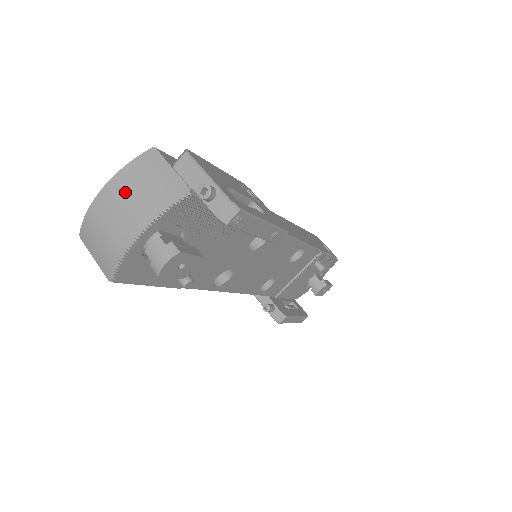
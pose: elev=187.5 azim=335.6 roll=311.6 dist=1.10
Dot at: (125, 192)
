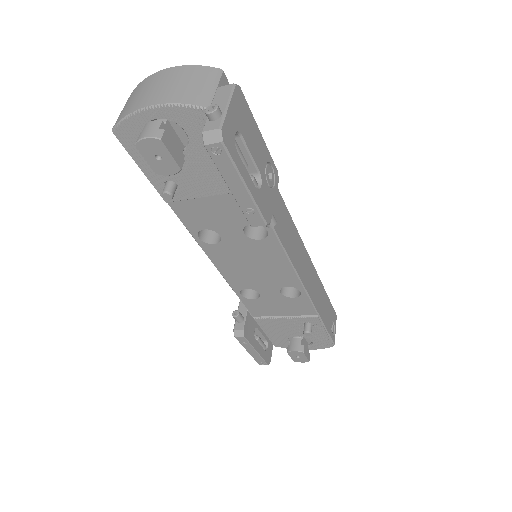
Dot at: (174, 78)
